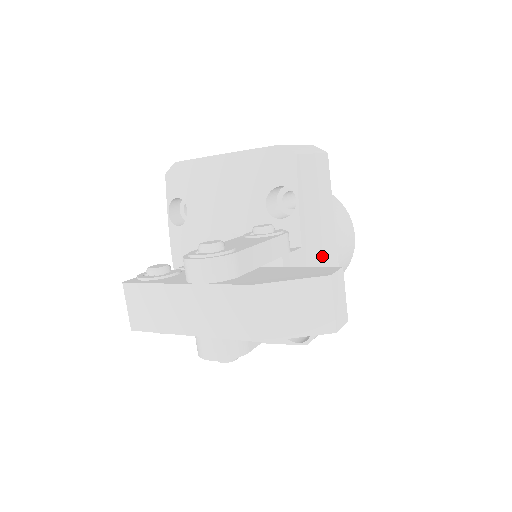
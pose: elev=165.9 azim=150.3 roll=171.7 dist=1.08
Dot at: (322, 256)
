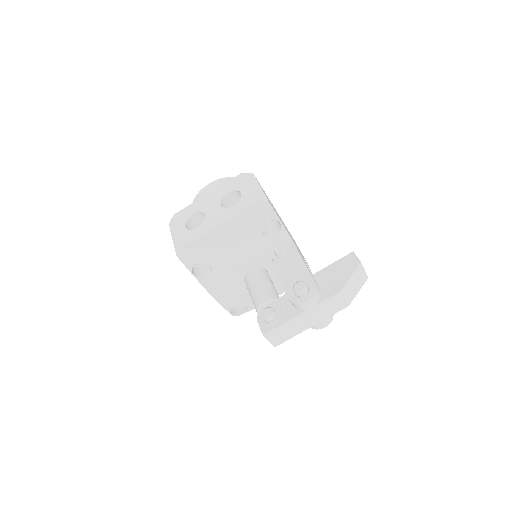
Dot at: (287, 230)
